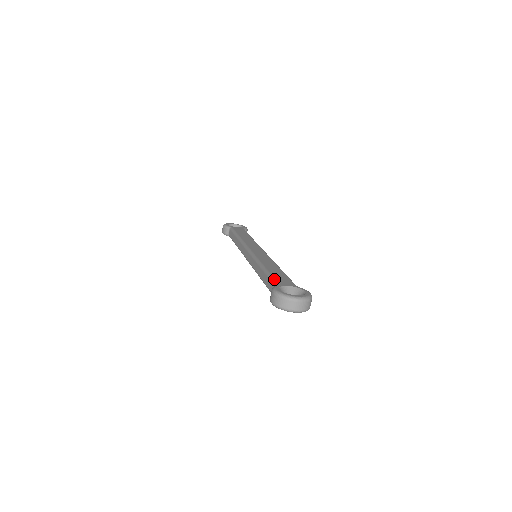
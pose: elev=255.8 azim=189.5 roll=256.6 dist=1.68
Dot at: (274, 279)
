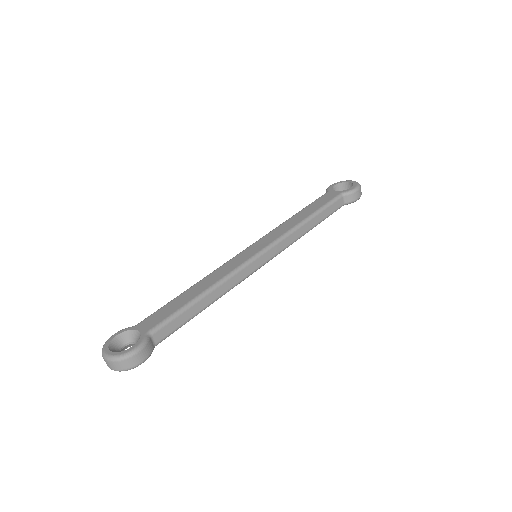
Dot at: occluded
